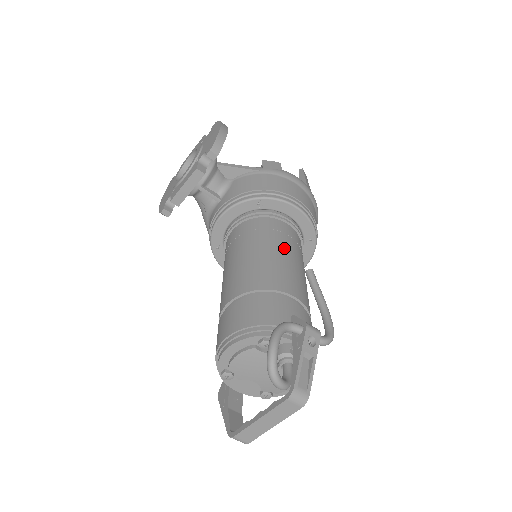
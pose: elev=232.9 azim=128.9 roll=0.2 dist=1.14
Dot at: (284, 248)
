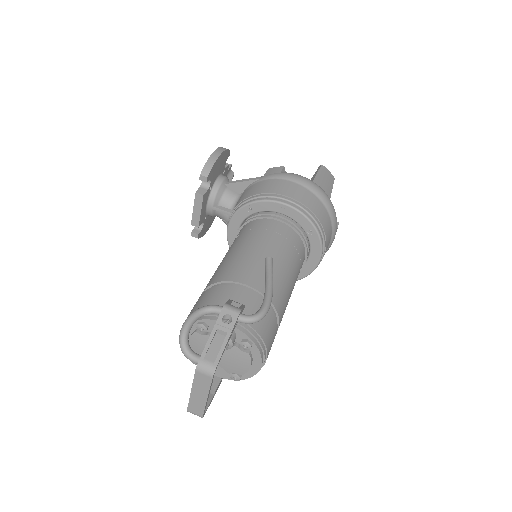
Dot at: (259, 243)
